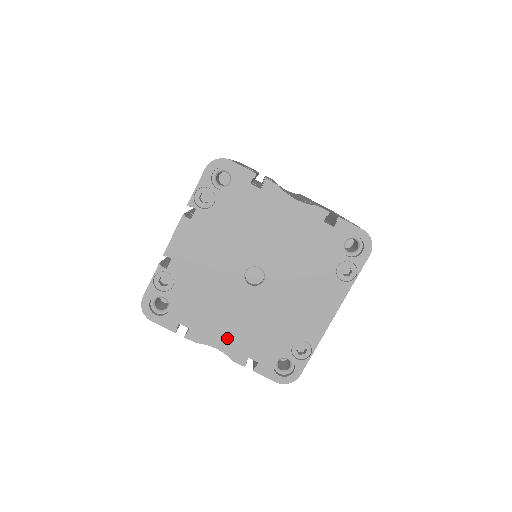
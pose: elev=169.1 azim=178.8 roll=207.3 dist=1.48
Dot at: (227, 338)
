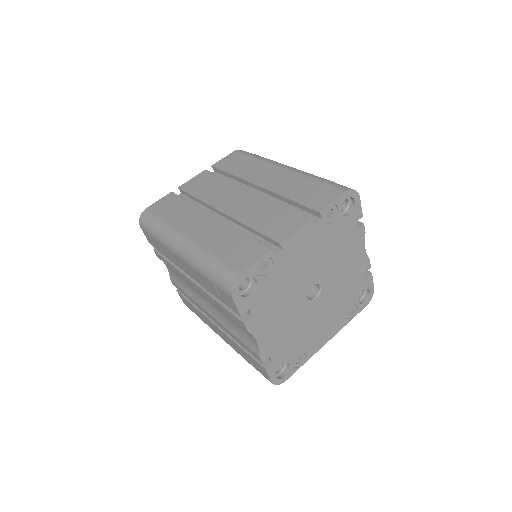
Dot at: (269, 335)
